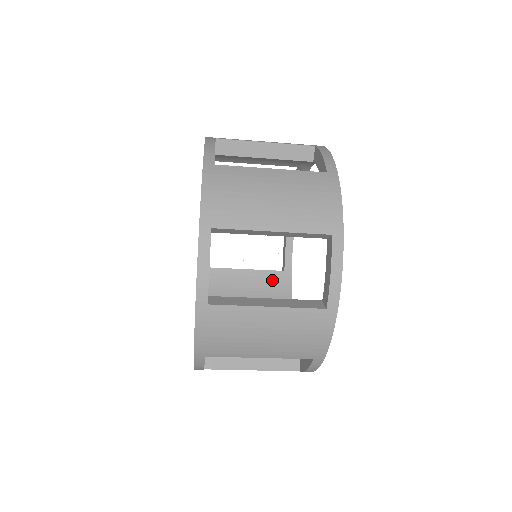
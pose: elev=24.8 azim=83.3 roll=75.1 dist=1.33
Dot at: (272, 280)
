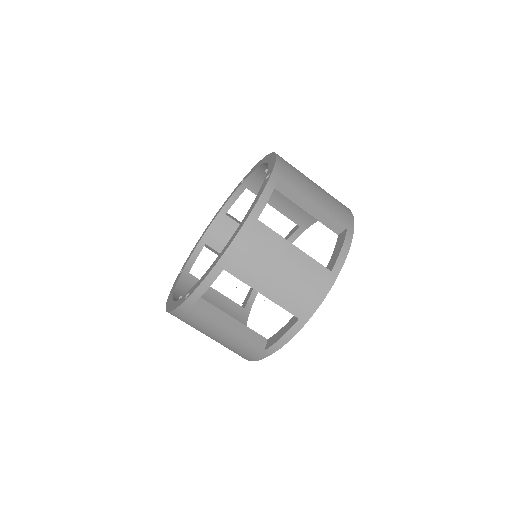
Dot at: occluded
